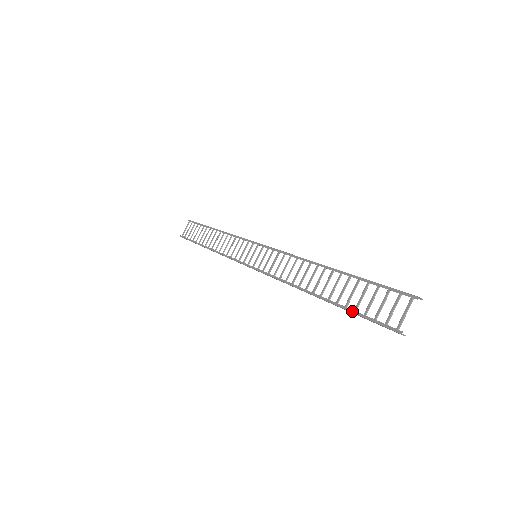
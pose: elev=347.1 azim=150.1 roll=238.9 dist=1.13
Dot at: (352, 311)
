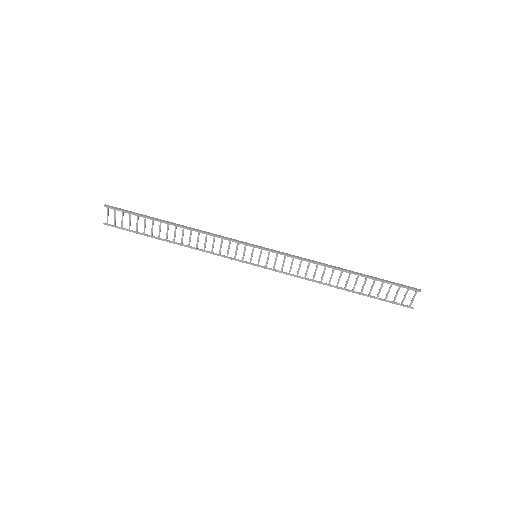
Dot at: (375, 298)
